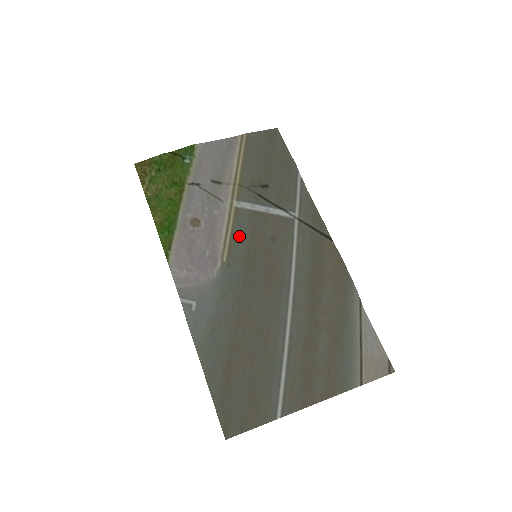
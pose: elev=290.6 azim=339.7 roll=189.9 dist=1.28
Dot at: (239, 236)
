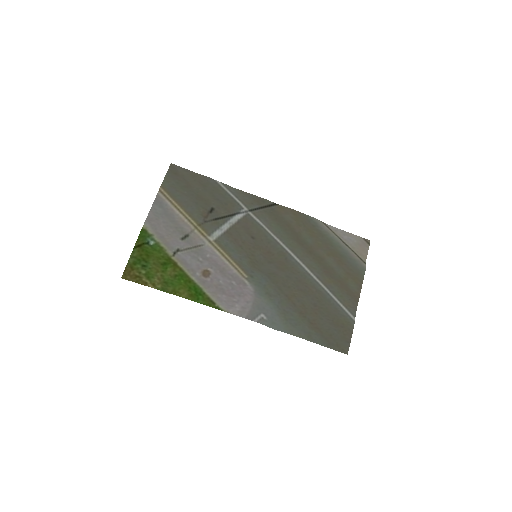
Dot at: (236, 255)
